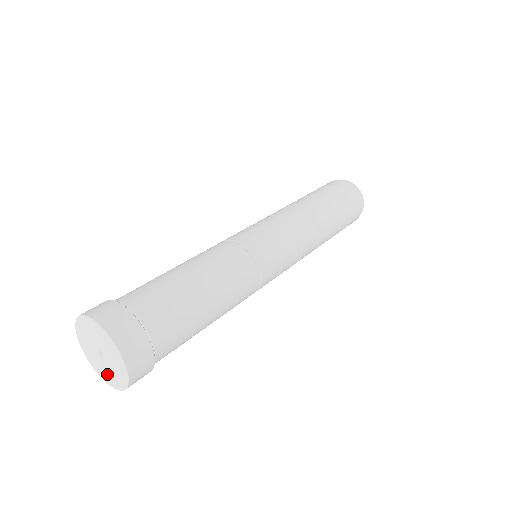
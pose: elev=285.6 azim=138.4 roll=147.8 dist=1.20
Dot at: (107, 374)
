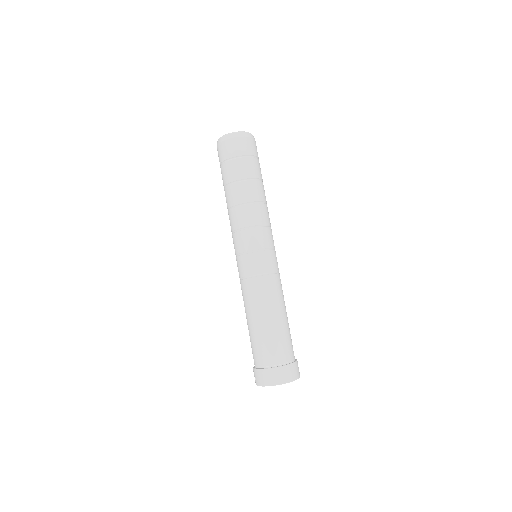
Dot at: occluded
